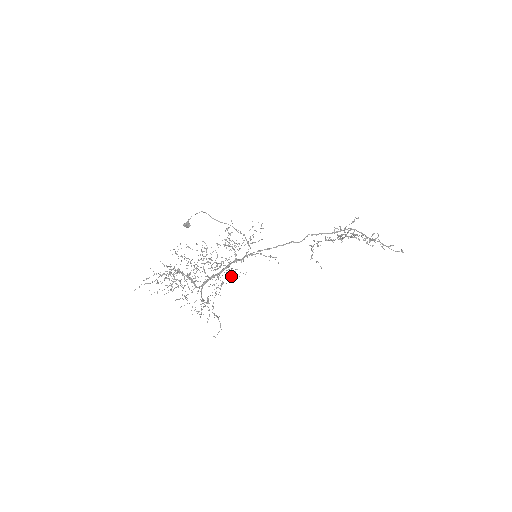
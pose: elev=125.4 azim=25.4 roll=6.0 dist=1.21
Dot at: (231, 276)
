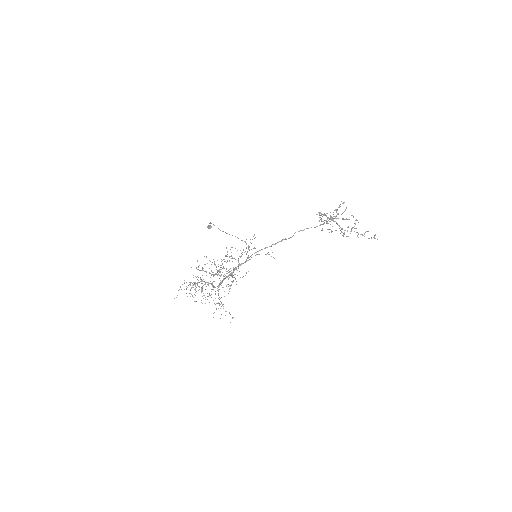
Dot at: occluded
